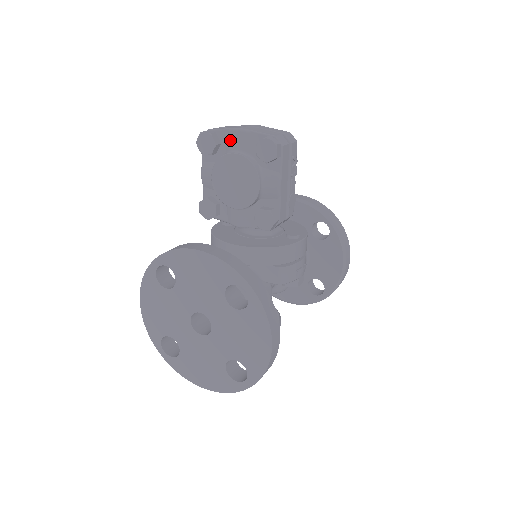
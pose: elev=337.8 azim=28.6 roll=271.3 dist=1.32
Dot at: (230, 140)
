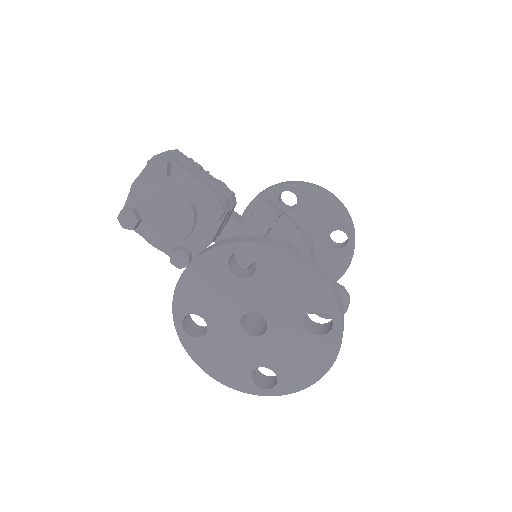
Dot at: (137, 198)
